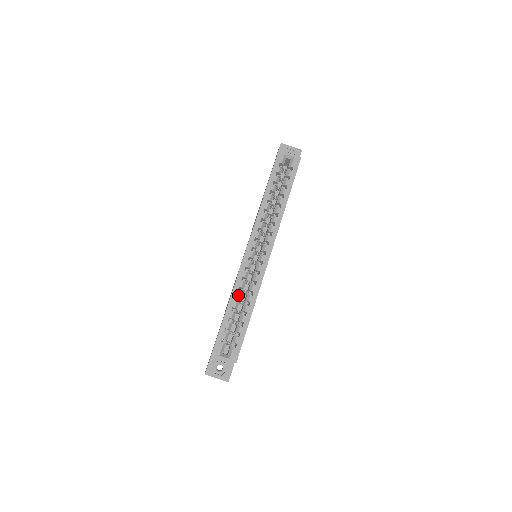
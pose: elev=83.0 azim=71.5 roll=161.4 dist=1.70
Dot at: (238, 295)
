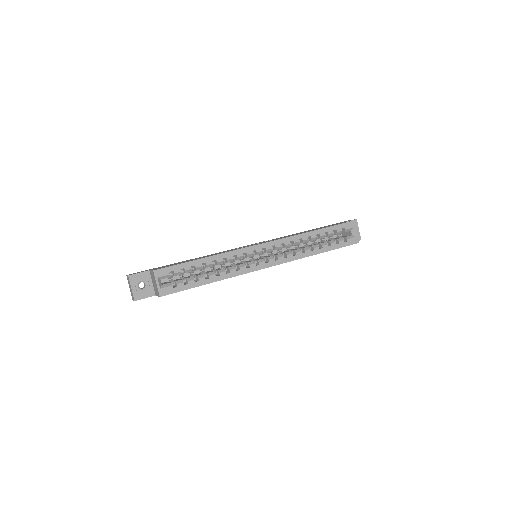
Dot at: (219, 261)
